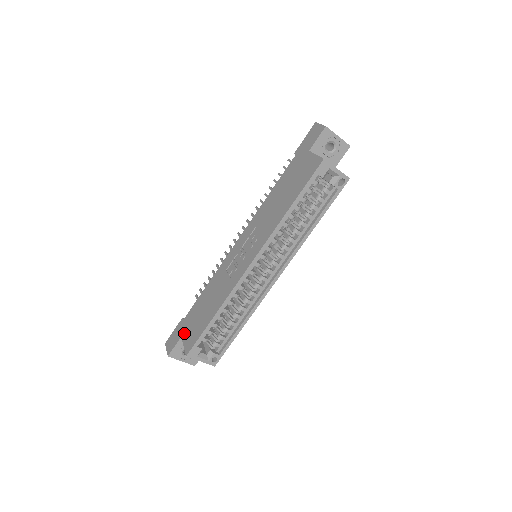
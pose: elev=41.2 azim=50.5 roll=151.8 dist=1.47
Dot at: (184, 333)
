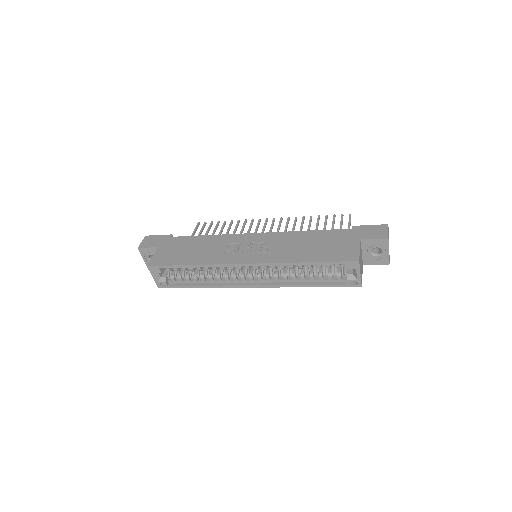
Dot at: (162, 247)
